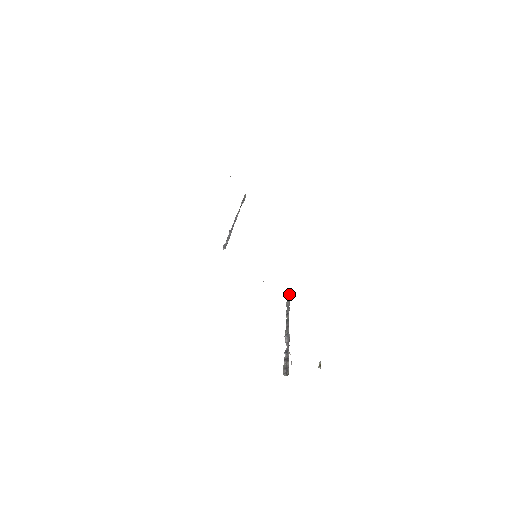
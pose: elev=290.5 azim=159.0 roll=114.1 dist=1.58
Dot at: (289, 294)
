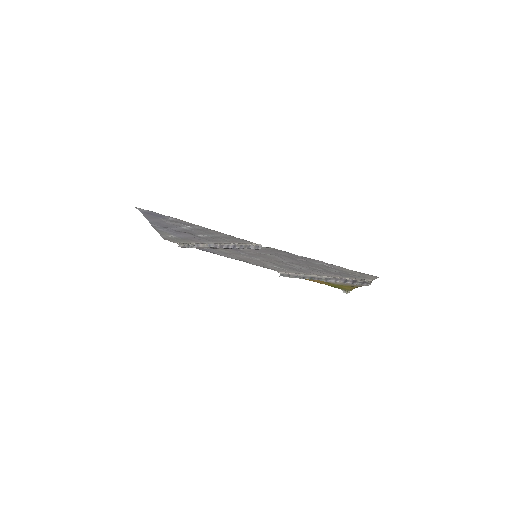
Dot at: (282, 274)
